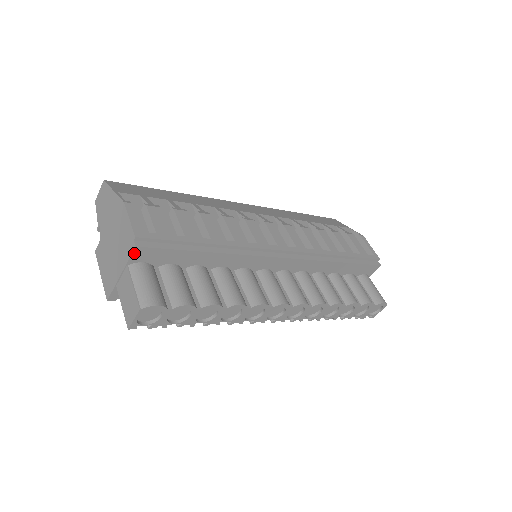
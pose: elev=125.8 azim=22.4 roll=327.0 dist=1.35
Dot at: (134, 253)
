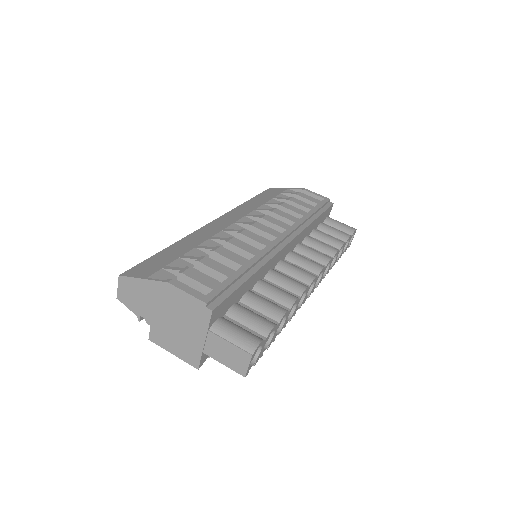
Dot at: (211, 317)
